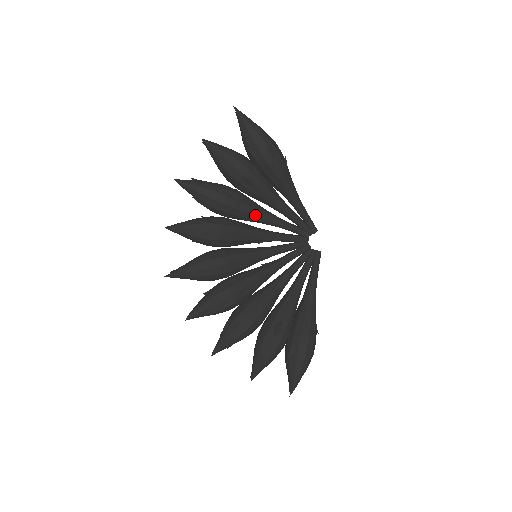
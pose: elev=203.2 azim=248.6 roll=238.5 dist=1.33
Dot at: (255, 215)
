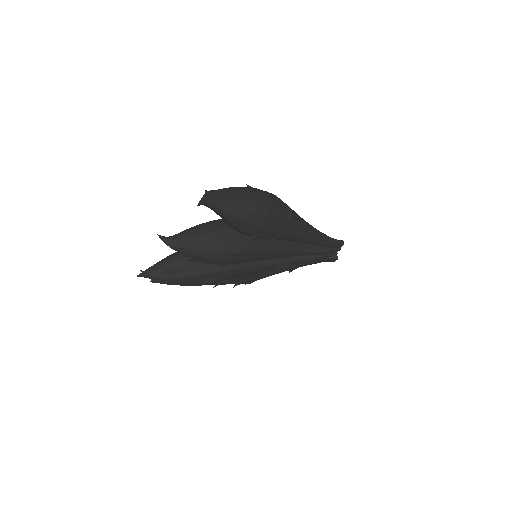
Dot at: occluded
